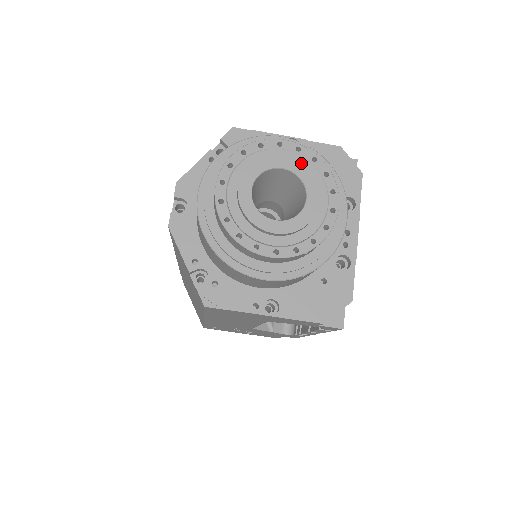
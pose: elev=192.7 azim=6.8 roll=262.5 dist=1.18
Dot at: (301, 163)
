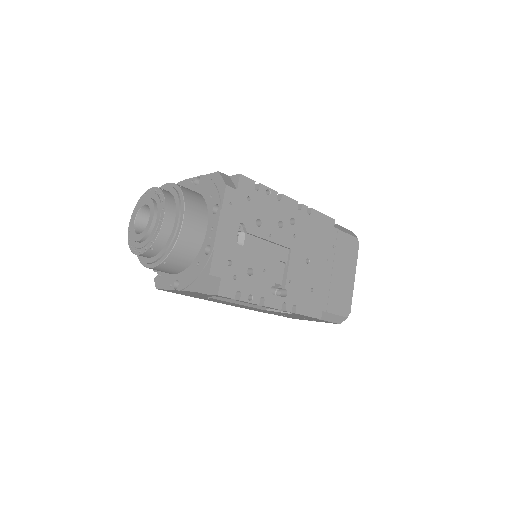
Dot at: (151, 199)
